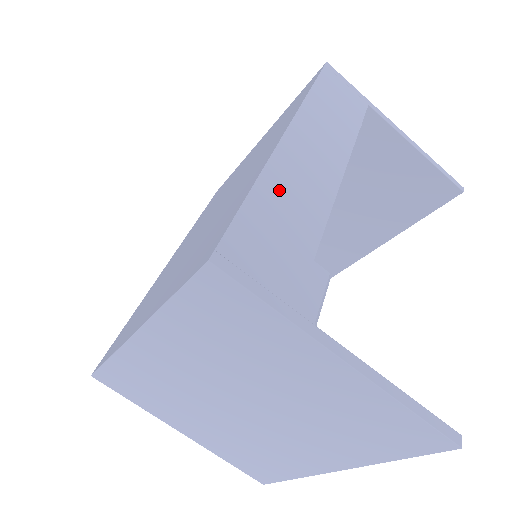
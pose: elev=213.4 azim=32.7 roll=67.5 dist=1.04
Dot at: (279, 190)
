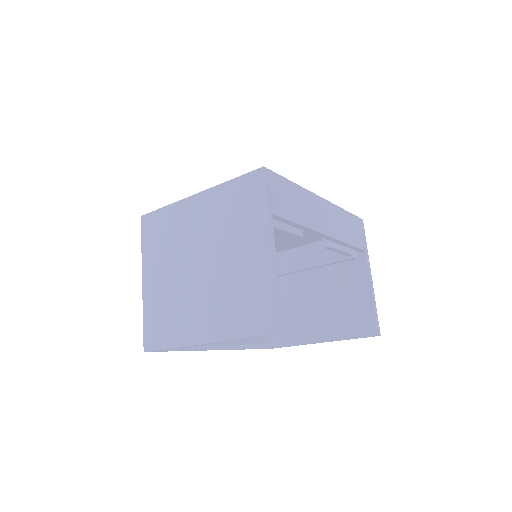
Dot at: (302, 198)
